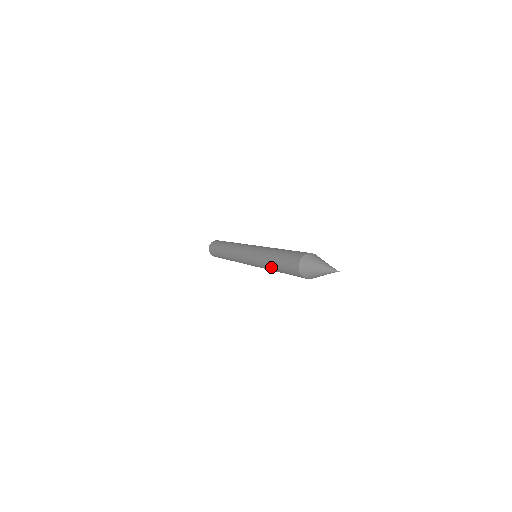
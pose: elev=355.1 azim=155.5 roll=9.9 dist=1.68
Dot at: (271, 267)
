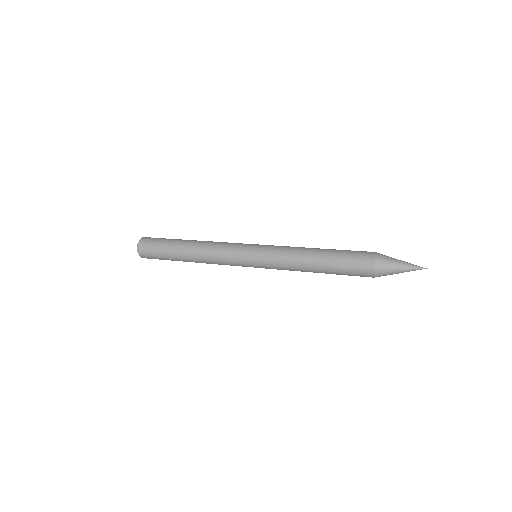
Dot at: (313, 272)
